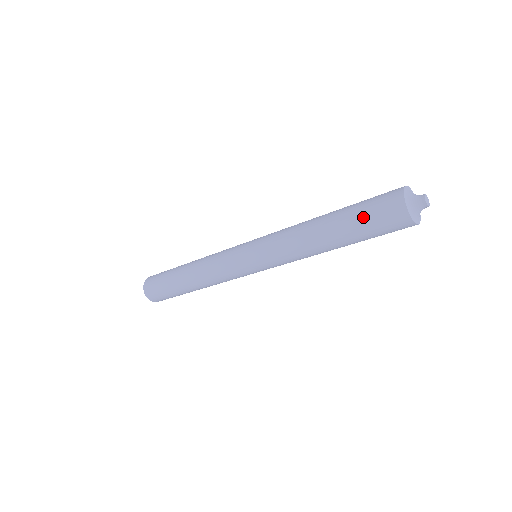
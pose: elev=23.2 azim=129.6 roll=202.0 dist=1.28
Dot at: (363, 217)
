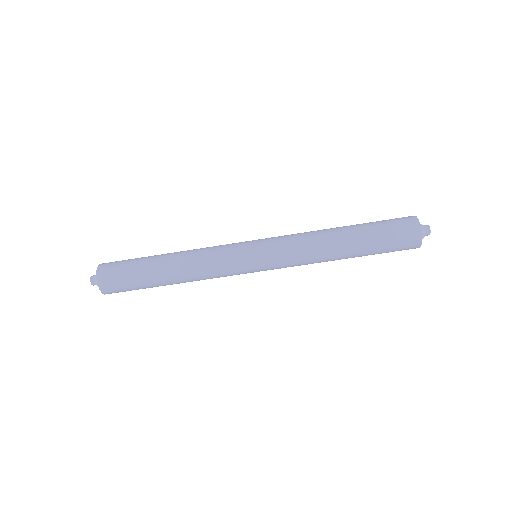
Dot at: (379, 221)
